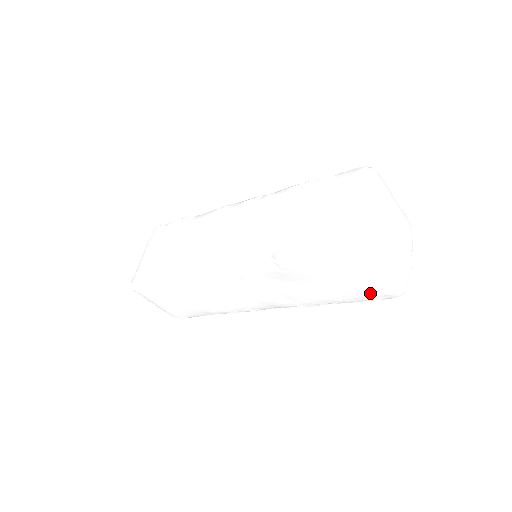
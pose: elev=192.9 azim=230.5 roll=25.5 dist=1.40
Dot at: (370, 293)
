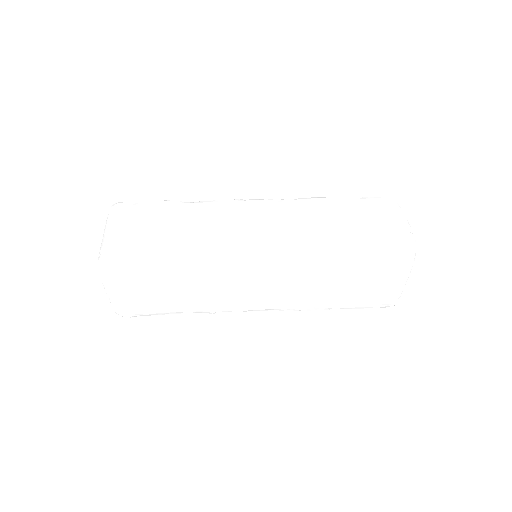
Dot at: (377, 301)
